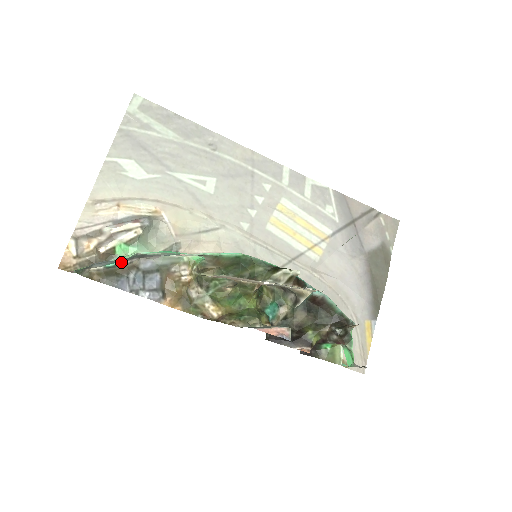
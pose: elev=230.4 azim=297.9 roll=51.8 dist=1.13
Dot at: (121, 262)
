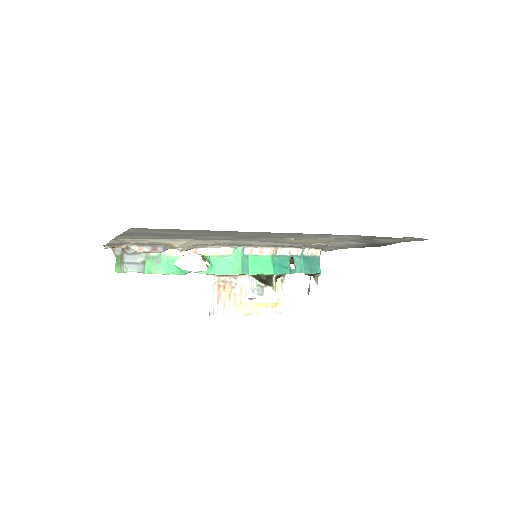
Dot at: (147, 256)
